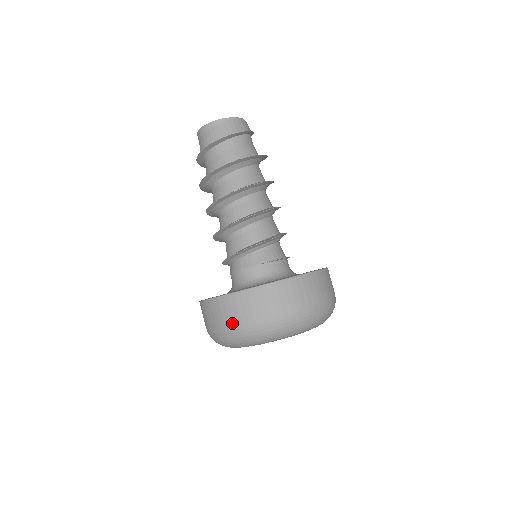
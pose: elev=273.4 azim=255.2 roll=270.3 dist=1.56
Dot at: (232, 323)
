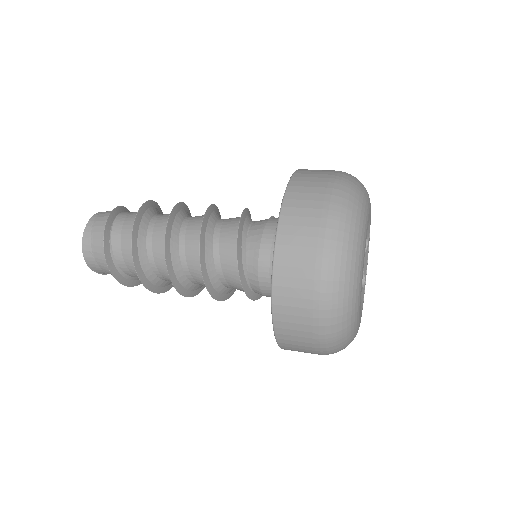
Dot at: (320, 223)
